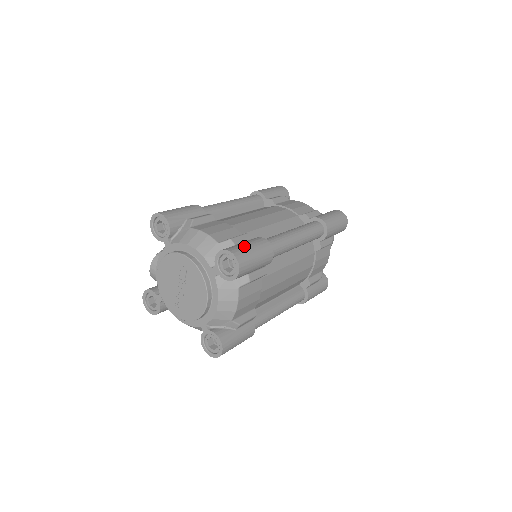
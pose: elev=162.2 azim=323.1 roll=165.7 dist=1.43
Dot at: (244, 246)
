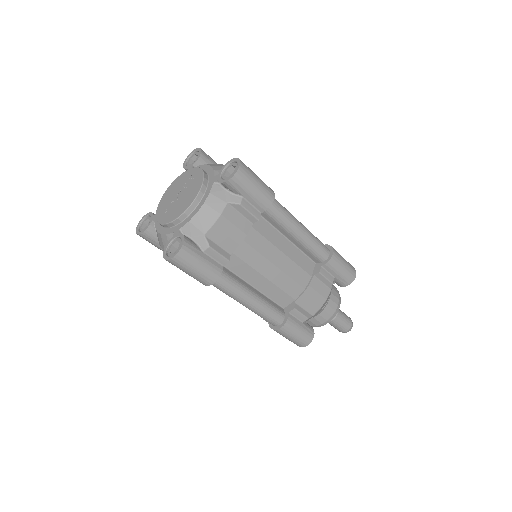
Dot at: (252, 171)
